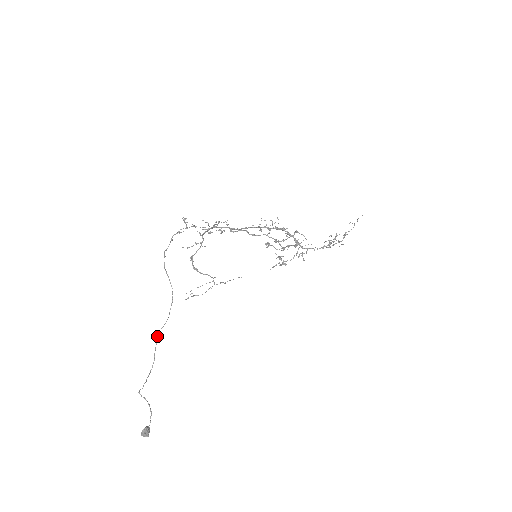
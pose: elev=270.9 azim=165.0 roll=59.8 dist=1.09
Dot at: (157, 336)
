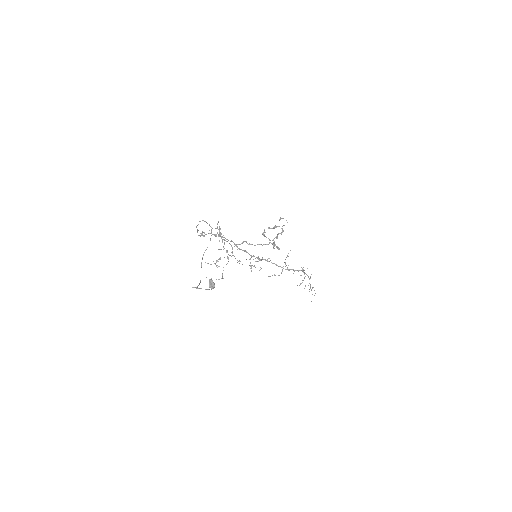
Dot at: (202, 258)
